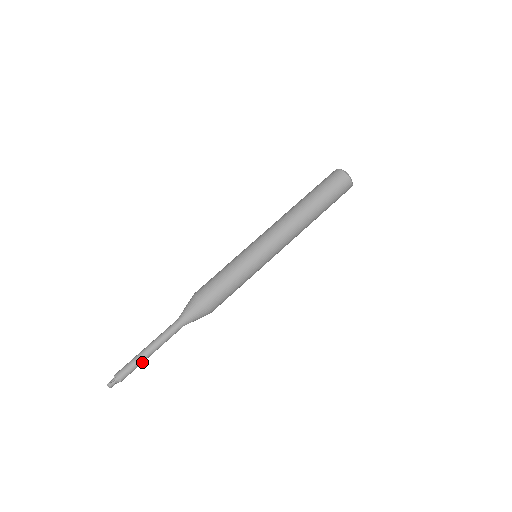
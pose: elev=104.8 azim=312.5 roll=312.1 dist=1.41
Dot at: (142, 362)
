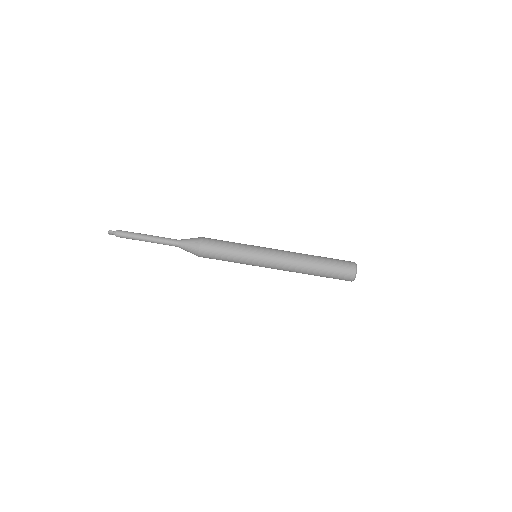
Dot at: (137, 239)
